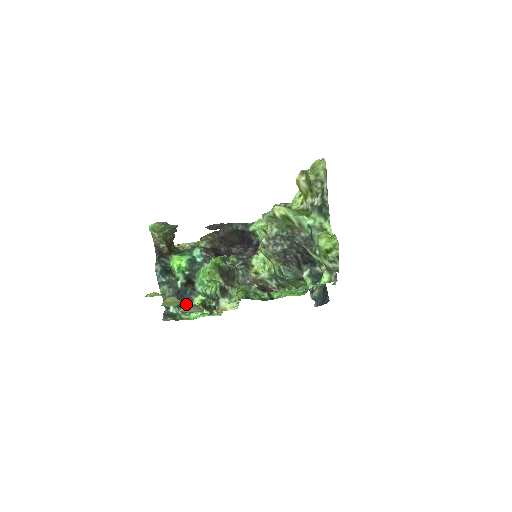
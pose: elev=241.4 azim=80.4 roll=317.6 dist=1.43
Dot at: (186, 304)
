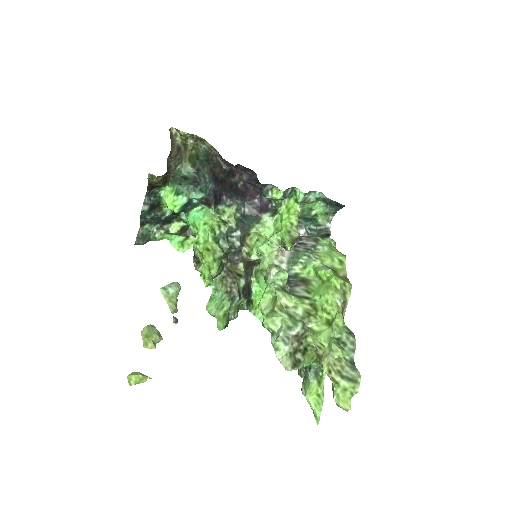
Dot at: (164, 221)
